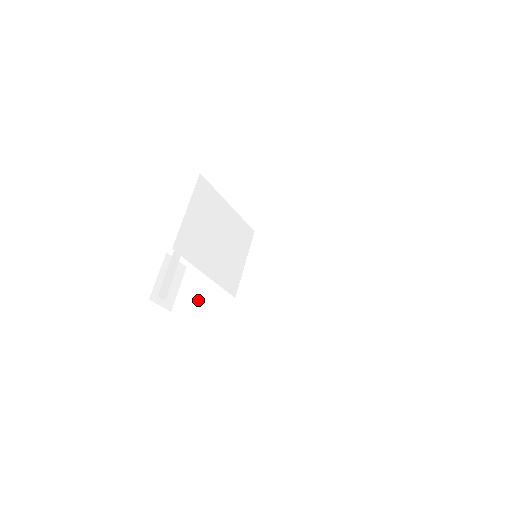
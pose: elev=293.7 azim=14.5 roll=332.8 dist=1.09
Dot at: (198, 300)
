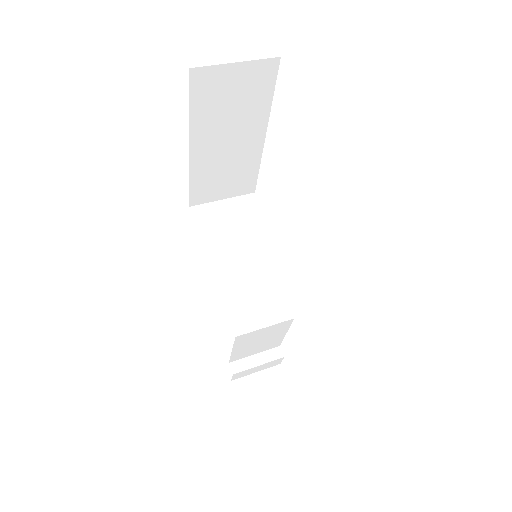
Dot at: occluded
